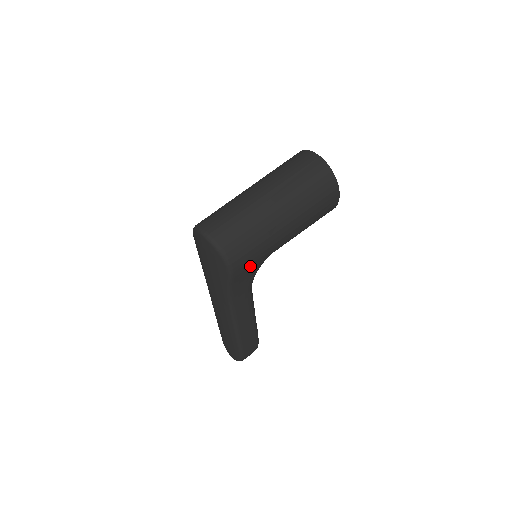
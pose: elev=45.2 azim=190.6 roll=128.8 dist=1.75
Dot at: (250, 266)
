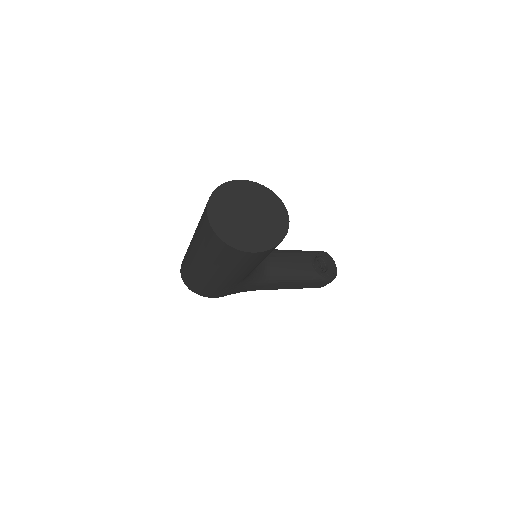
Dot at: (231, 290)
